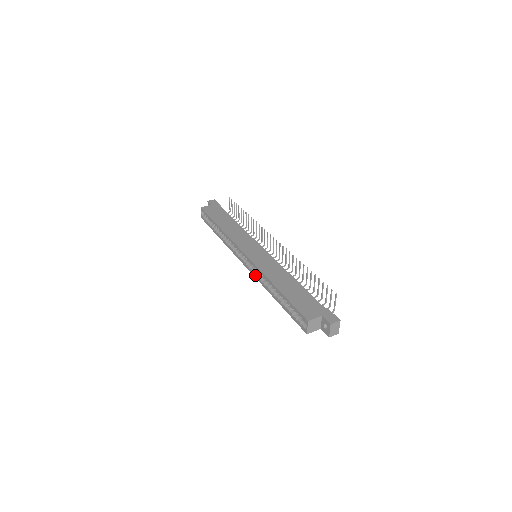
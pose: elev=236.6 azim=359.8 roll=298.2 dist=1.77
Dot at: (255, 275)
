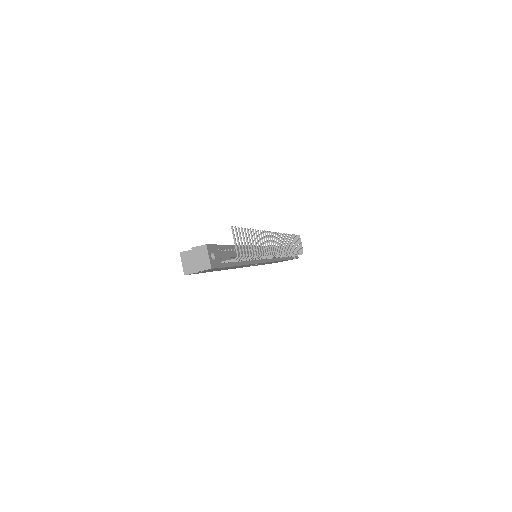
Dot at: occluded
